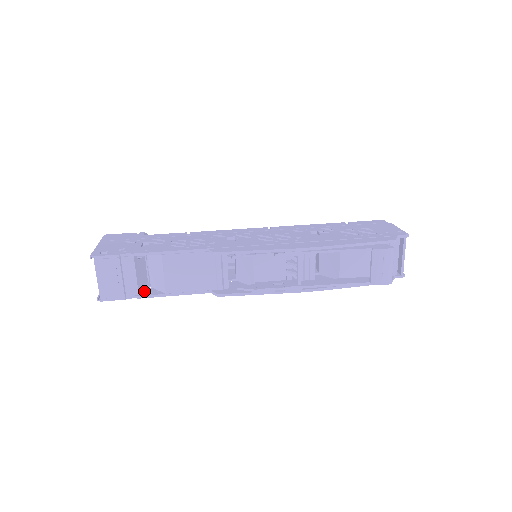
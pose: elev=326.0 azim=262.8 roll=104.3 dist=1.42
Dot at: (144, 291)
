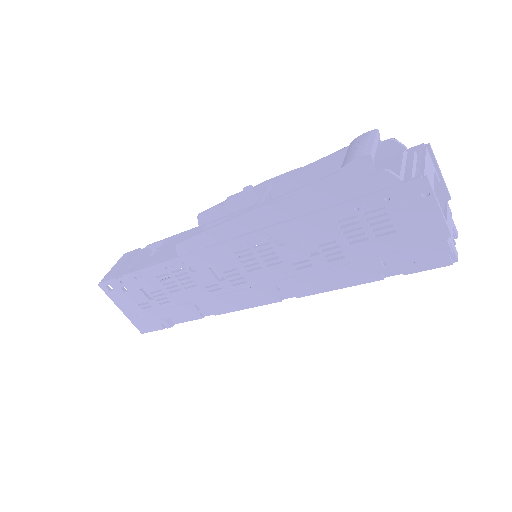
Dot at: (135, 280)
